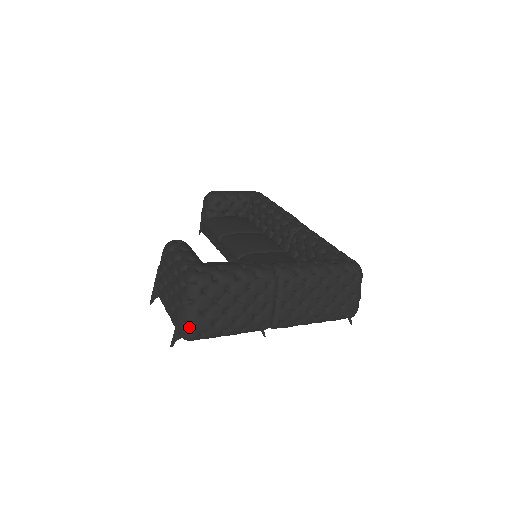
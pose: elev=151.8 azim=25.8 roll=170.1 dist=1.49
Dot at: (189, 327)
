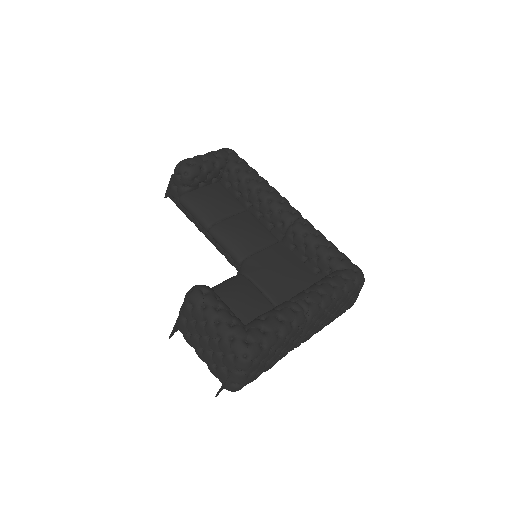
Dot at: (237, 386)
